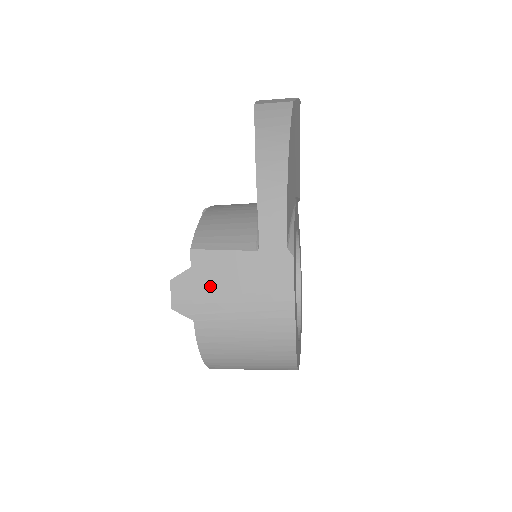
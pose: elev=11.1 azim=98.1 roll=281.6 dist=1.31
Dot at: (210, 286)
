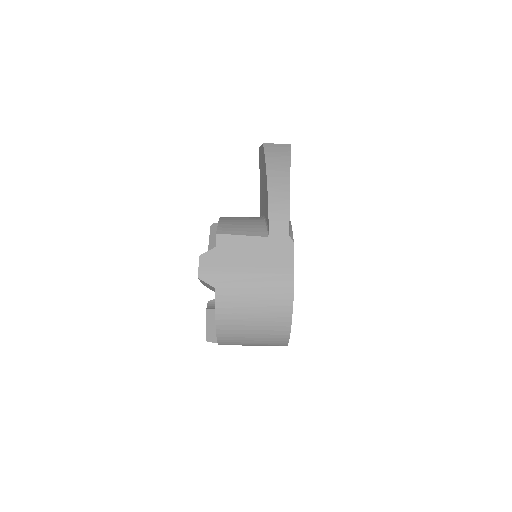
Dot at: (230, 261)
